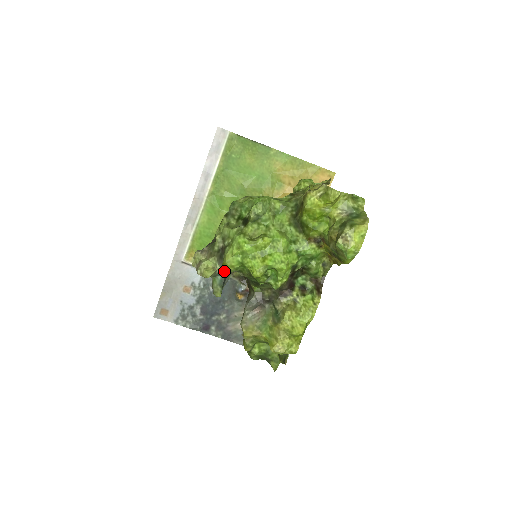
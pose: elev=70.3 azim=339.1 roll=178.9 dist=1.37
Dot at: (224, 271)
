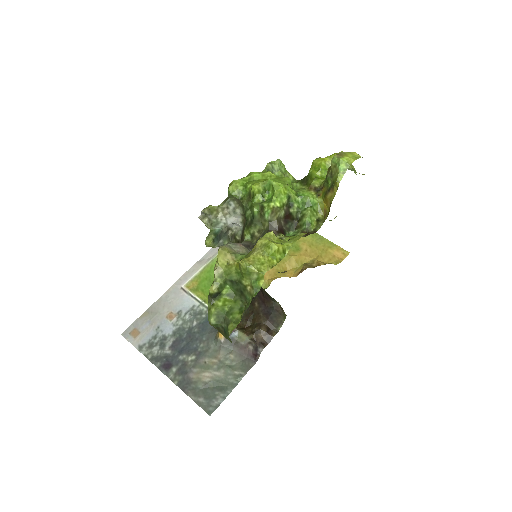
Dot at: (225, 220)
